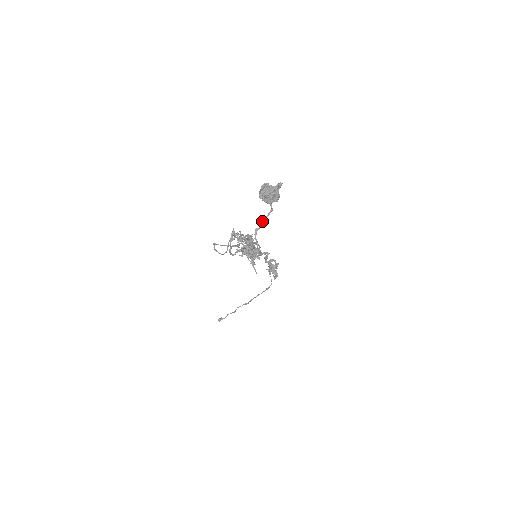
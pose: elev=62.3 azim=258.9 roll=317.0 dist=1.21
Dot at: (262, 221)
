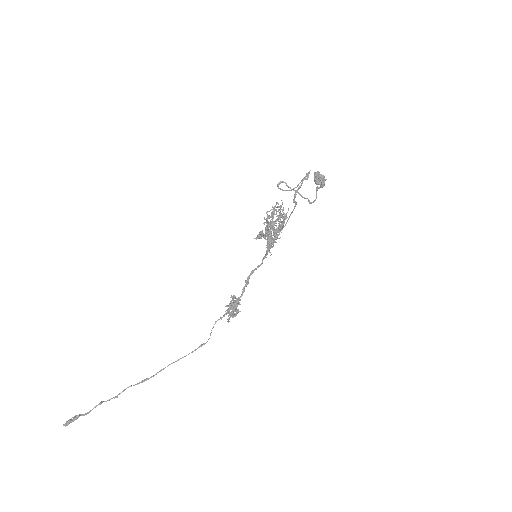
Dot at: (321, 185)
